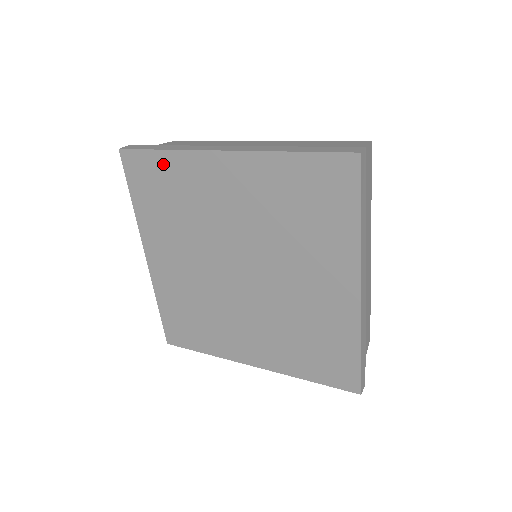
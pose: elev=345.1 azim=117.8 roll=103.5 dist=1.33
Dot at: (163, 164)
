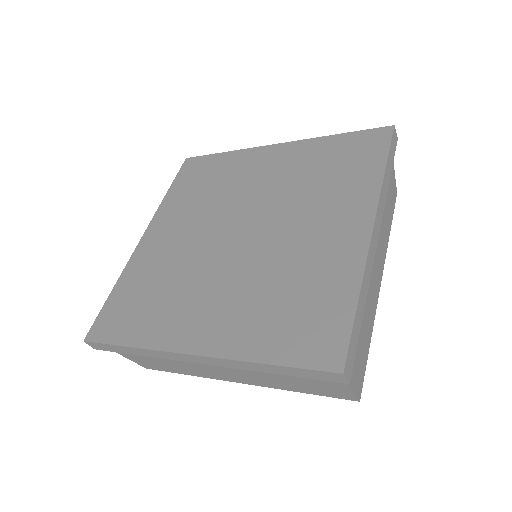
Dot at: (218, 161)
